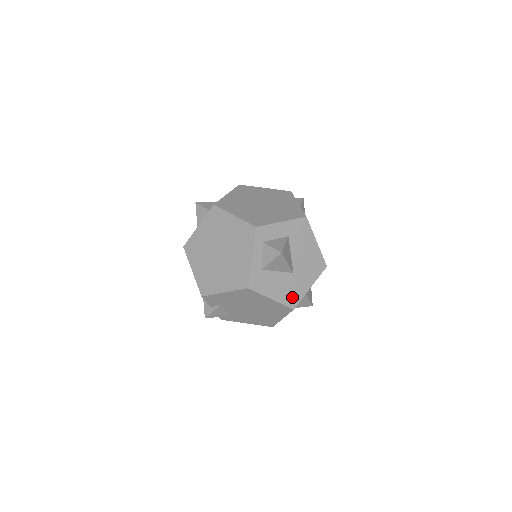
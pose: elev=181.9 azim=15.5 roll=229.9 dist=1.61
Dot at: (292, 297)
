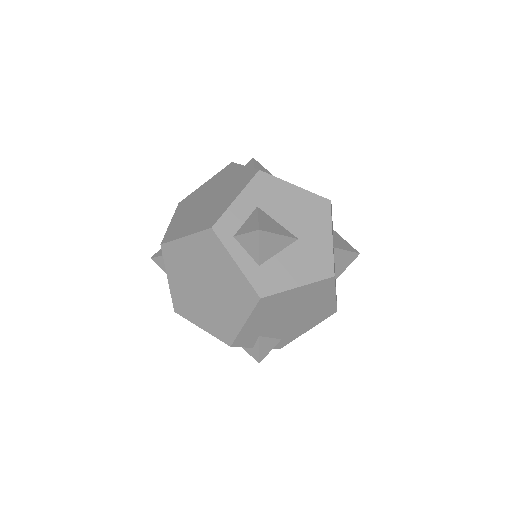
Dot at: (320, 265)
